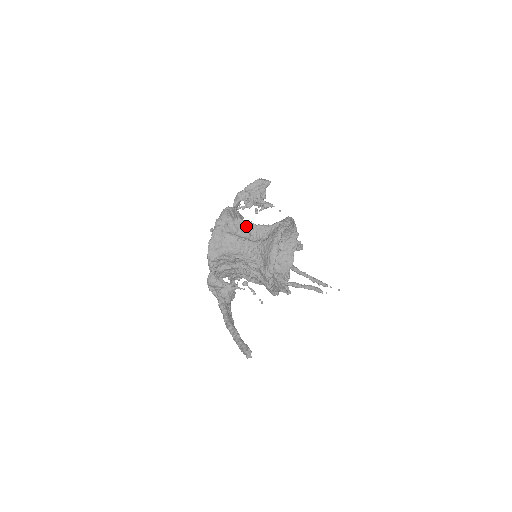
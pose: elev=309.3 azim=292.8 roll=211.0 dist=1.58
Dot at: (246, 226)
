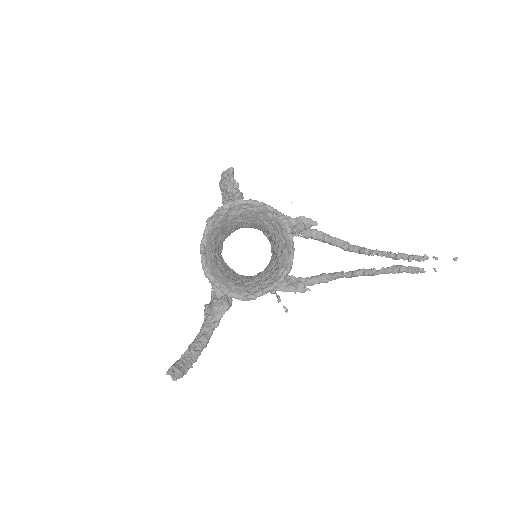
Dot at: occluded
